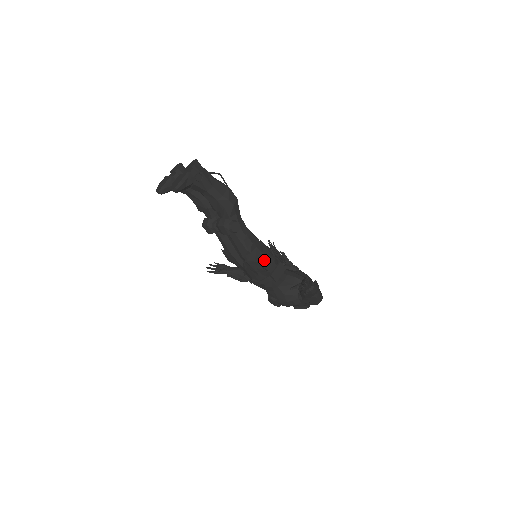
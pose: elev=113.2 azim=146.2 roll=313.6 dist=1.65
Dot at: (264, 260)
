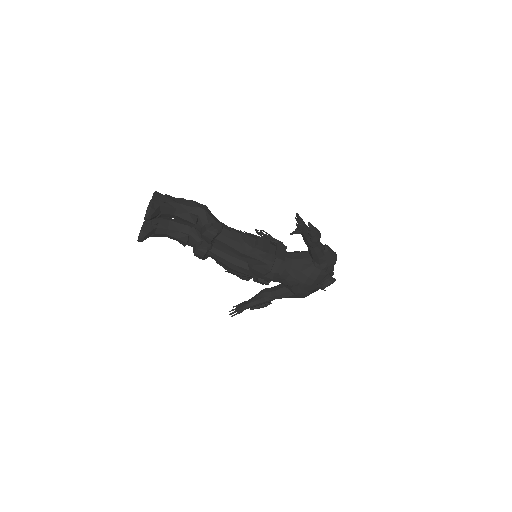
Dot at: (260, 243)
